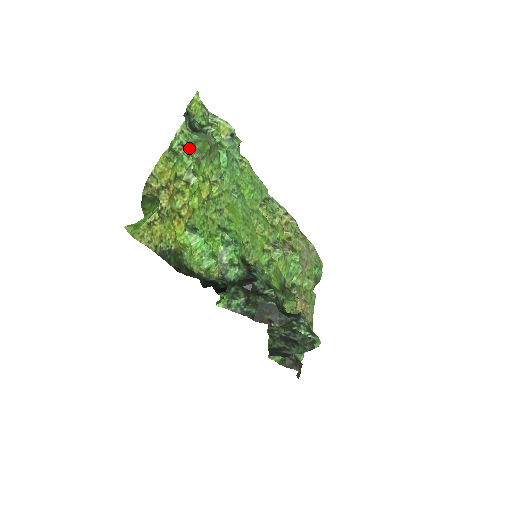
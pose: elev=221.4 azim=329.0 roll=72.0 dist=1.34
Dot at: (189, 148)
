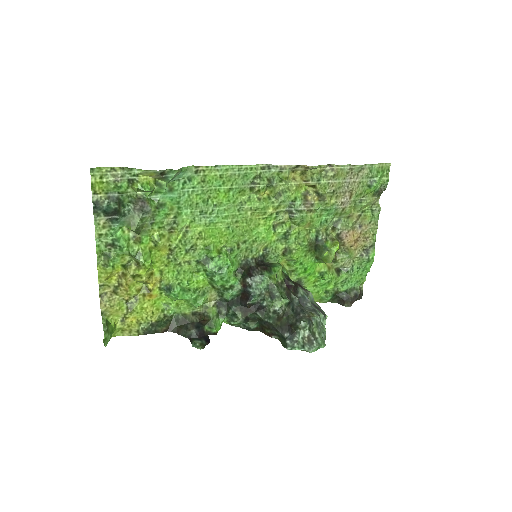
Dot at: (118, 240)
